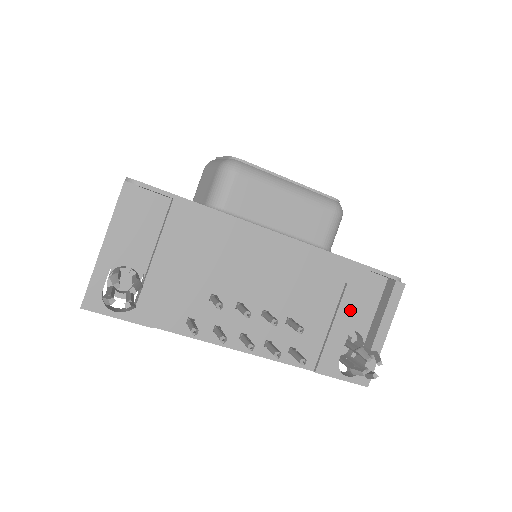
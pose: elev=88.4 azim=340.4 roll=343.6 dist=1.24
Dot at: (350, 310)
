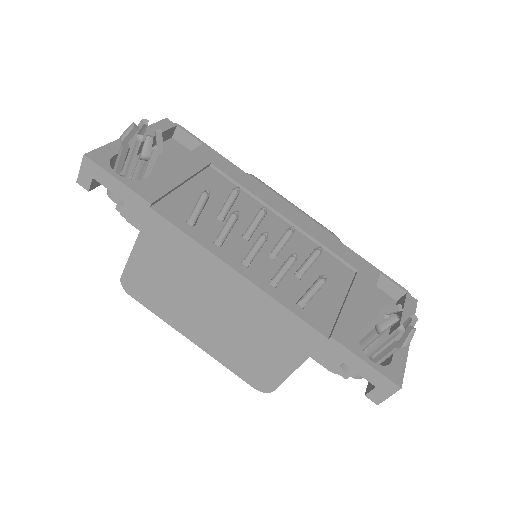
Dot at: (364, 294)
